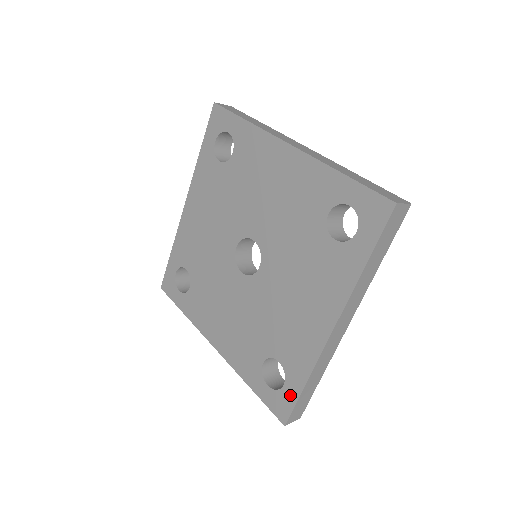
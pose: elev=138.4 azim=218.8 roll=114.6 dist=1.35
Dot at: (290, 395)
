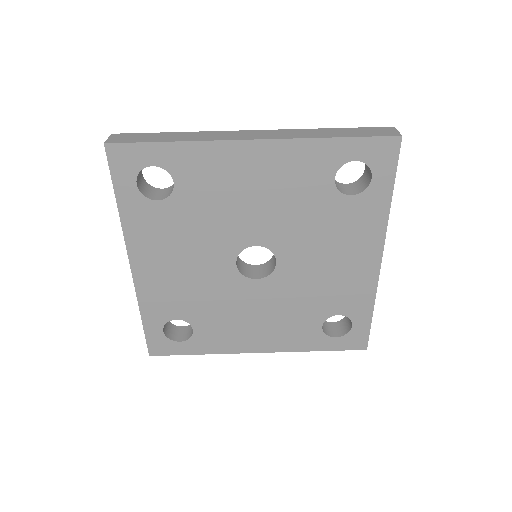
Dot at: (362, 328)
